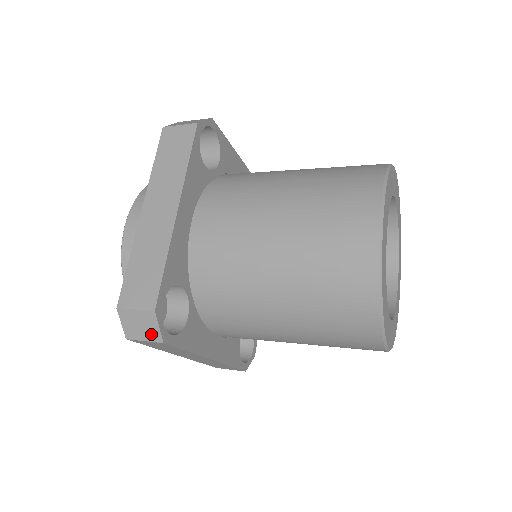
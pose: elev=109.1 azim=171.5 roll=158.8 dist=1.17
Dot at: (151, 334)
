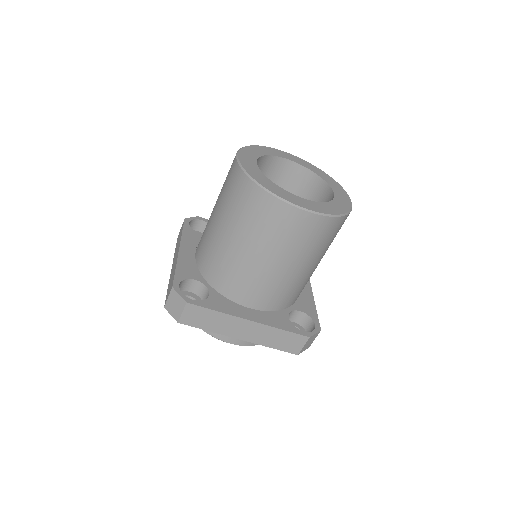
Dot at: (180, 304)
